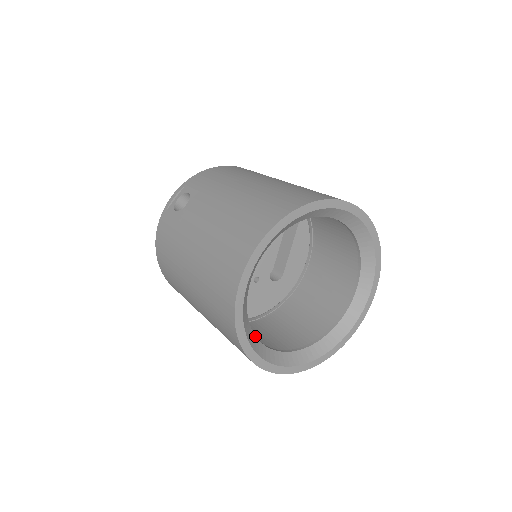
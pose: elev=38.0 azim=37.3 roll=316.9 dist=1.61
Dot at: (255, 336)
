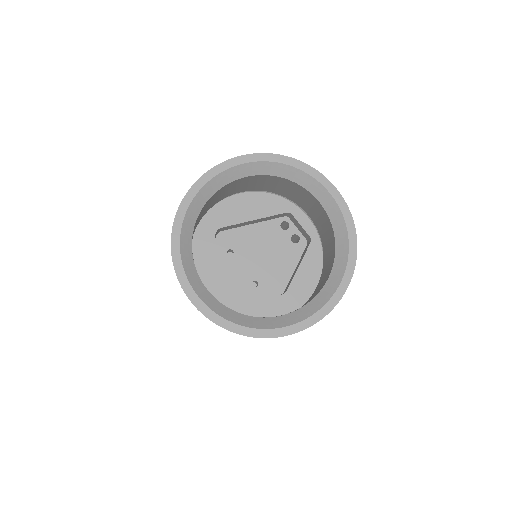
Dot at: (196, 270)
